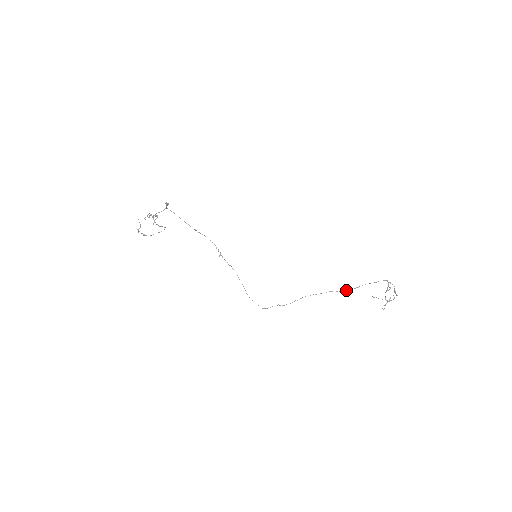
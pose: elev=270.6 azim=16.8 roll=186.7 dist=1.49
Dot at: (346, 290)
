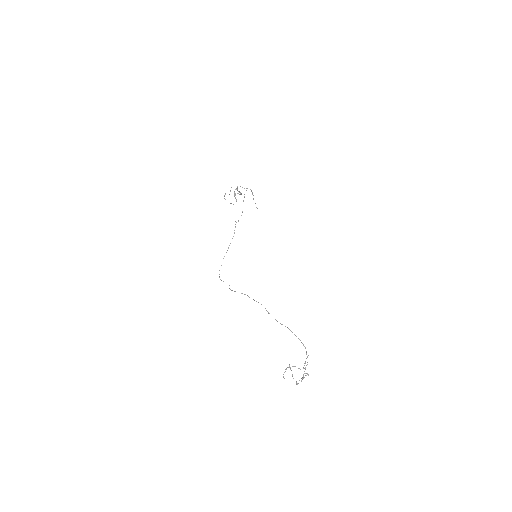
Dot at: occluded
